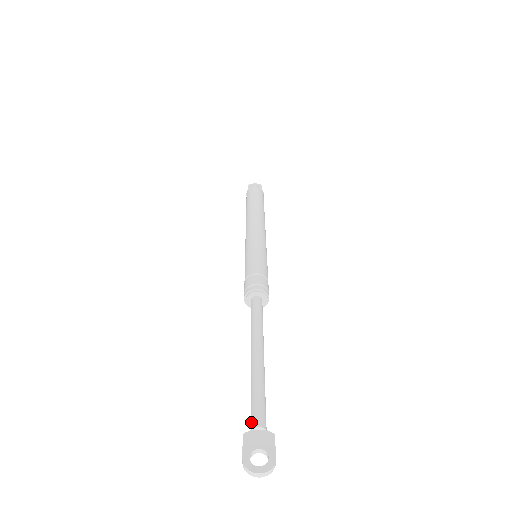
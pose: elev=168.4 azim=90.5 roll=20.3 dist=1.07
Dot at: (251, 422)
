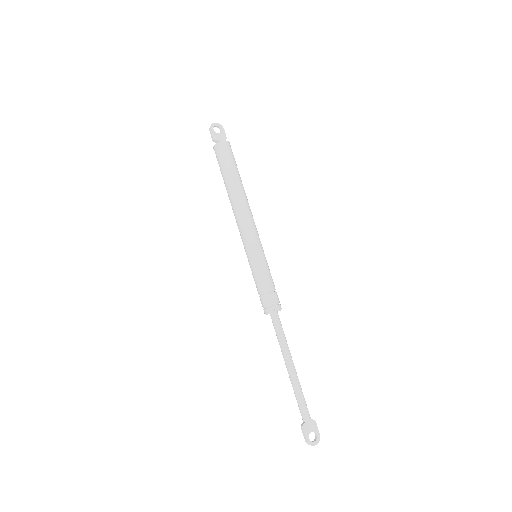
Dot at: (304, 418)
